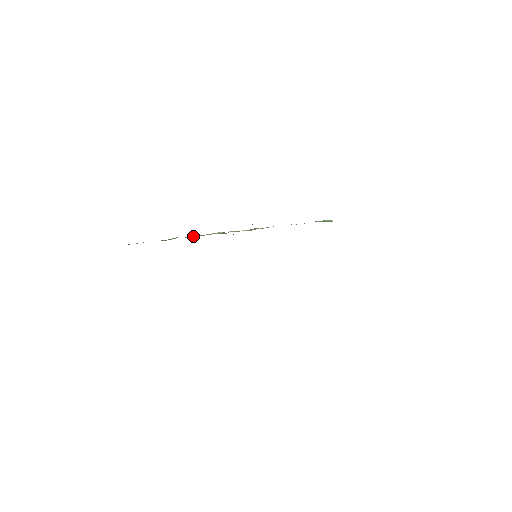
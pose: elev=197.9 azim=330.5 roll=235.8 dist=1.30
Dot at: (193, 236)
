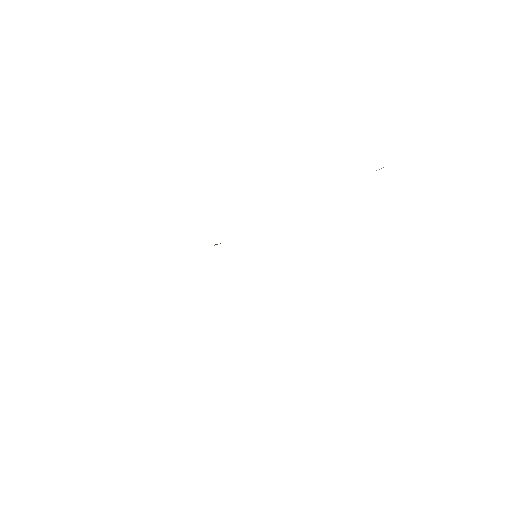
Dot at: occluded
